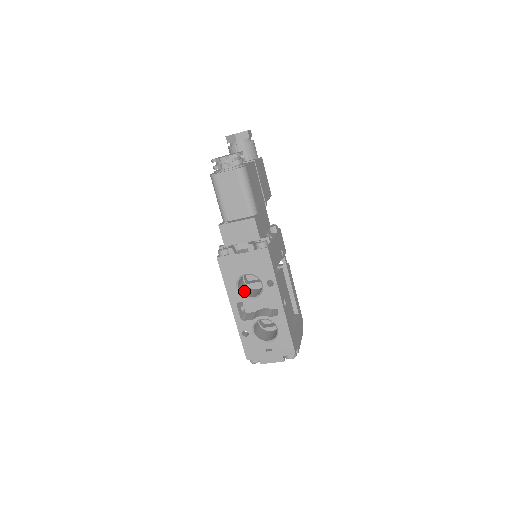
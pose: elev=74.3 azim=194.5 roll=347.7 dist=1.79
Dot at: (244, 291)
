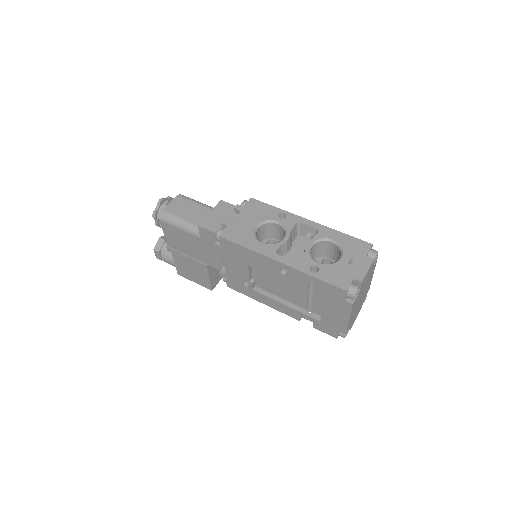
Dot at: occluded
